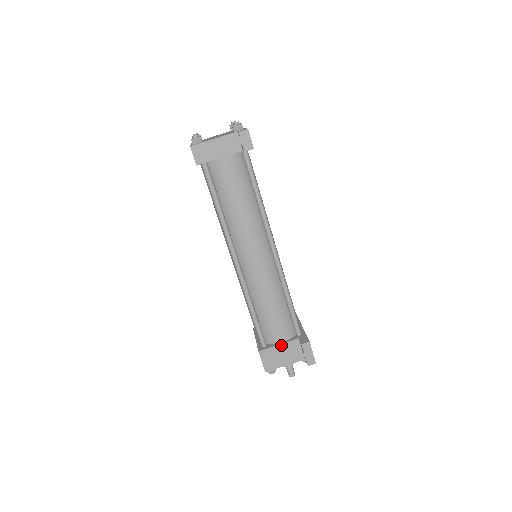
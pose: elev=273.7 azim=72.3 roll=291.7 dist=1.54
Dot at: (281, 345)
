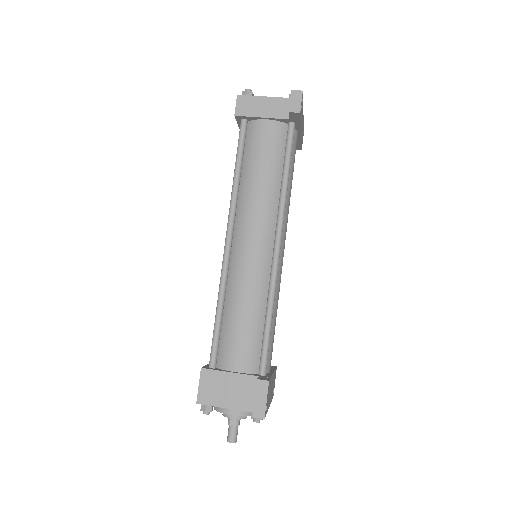
Dot at: (233, 374)
